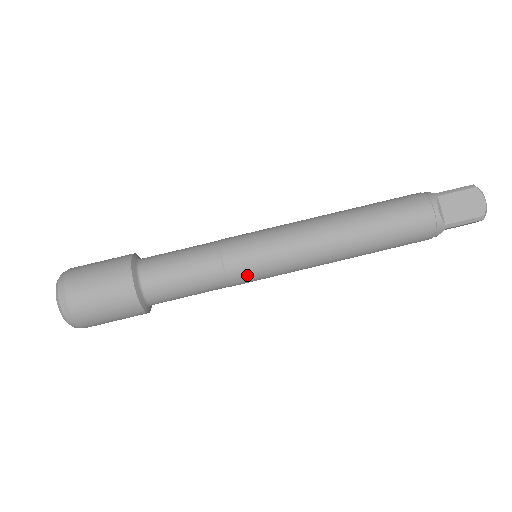
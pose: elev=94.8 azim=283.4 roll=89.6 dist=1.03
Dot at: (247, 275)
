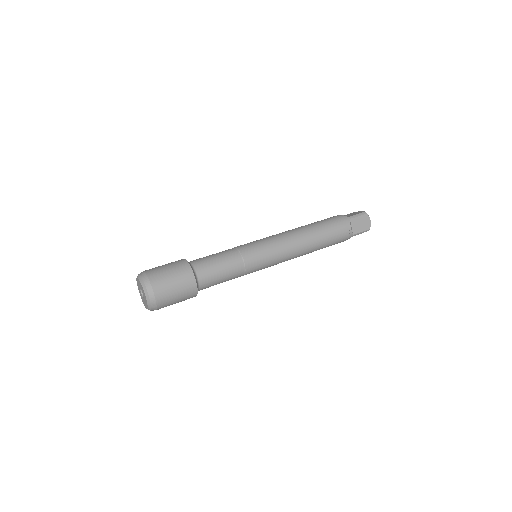
Dot at: (251, 249)
